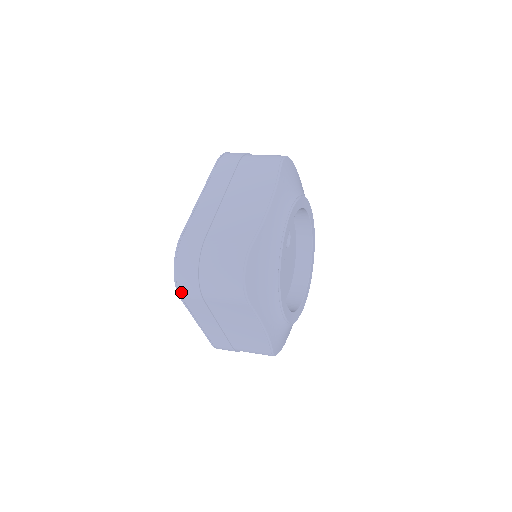
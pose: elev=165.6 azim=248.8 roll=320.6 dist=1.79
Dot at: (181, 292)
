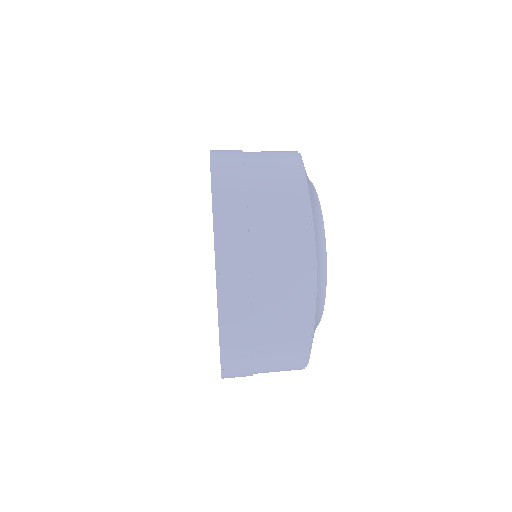
Dot at: occluded
